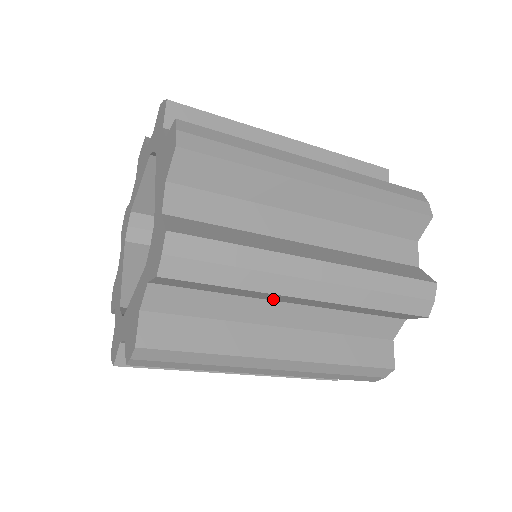
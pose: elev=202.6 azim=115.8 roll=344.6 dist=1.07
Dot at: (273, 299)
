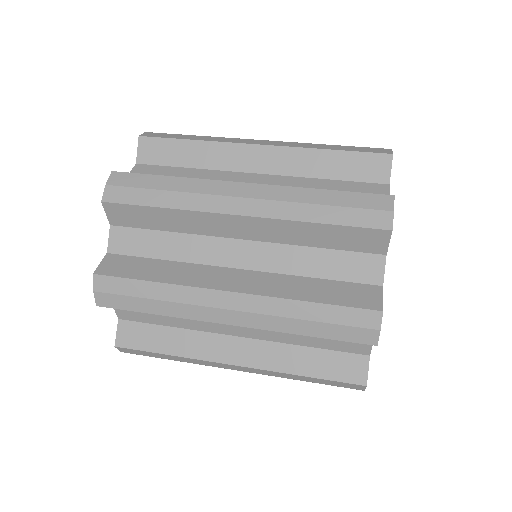
Dot at: occluded
